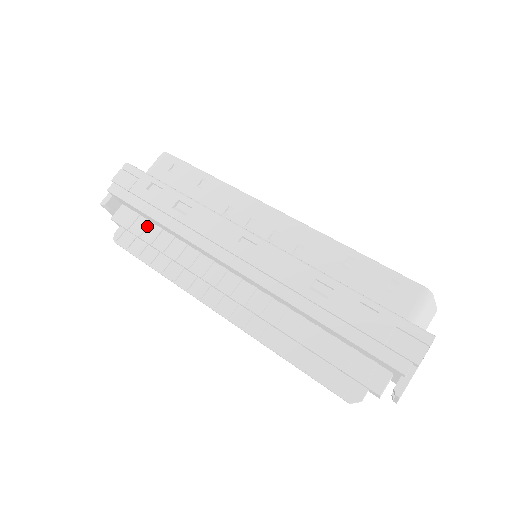
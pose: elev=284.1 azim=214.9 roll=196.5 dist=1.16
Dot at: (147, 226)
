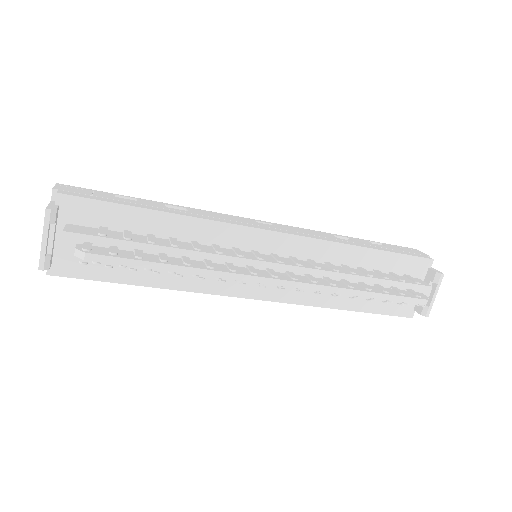
Dot at: (131, 233)
